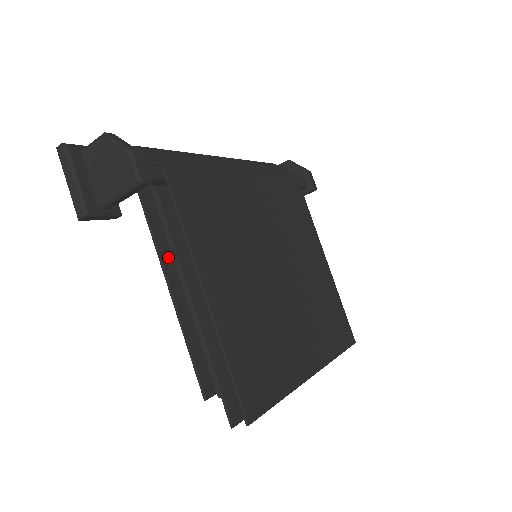
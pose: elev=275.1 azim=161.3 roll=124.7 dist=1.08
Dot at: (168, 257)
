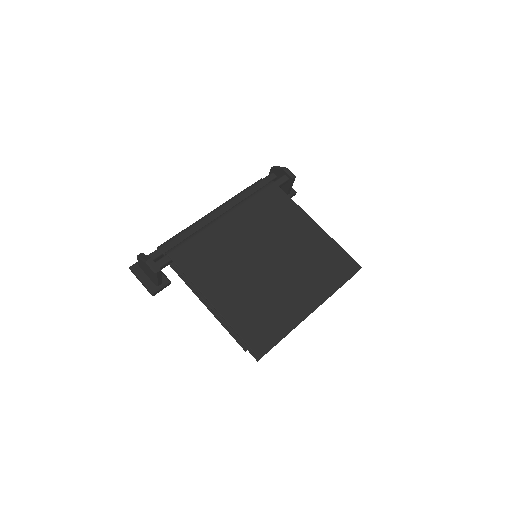
Dot at: occluded
